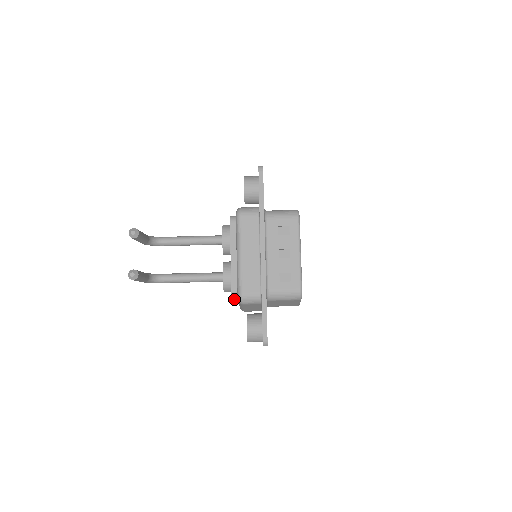
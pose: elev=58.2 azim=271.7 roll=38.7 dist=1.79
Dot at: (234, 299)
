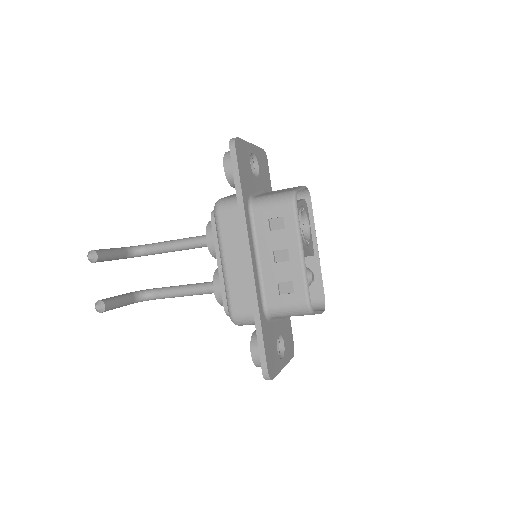
Dot at: occluded
